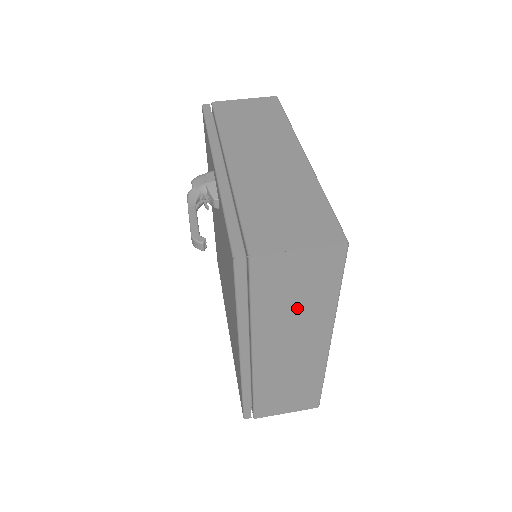
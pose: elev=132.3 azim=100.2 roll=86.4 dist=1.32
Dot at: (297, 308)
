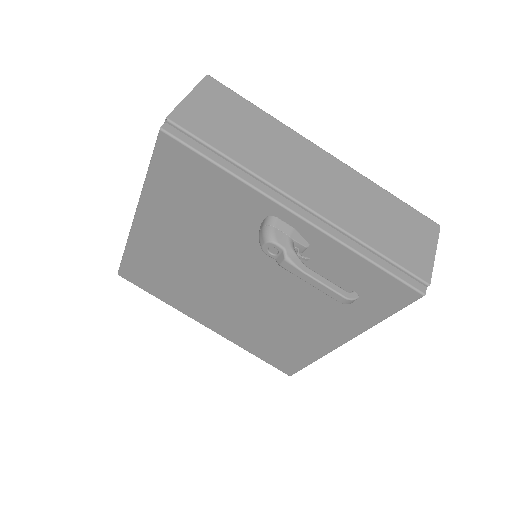
Dot at: occluded
